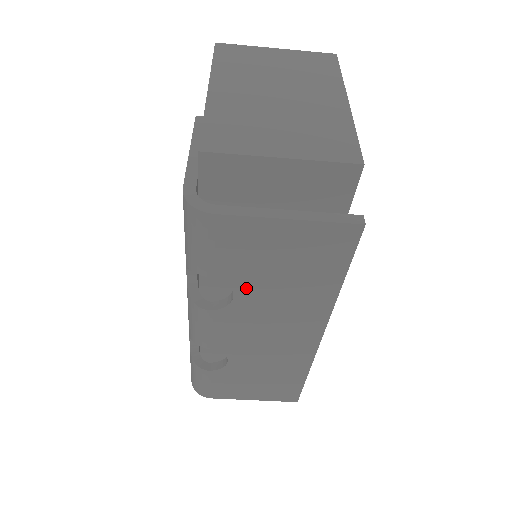
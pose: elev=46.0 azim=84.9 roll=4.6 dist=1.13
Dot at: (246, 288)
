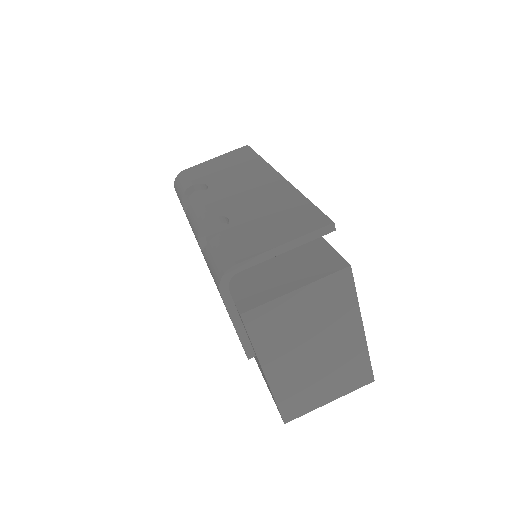
Dot at: (212, 181)
